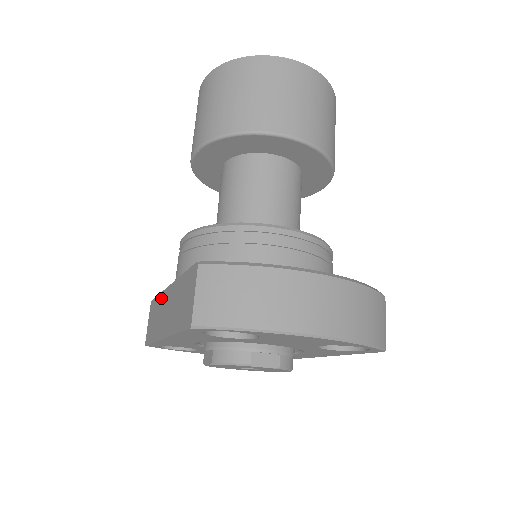
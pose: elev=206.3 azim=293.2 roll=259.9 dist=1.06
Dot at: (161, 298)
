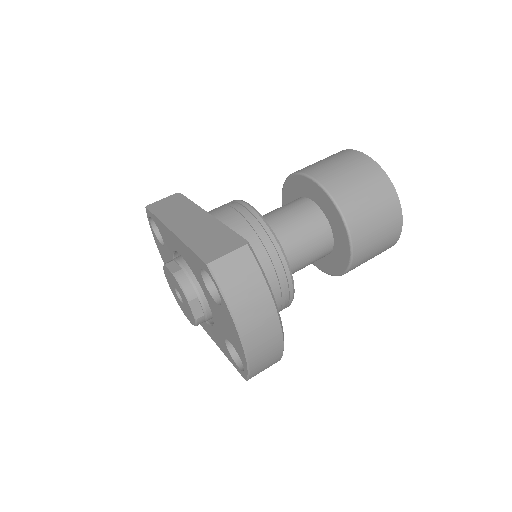
Dot at: (193, 207)
